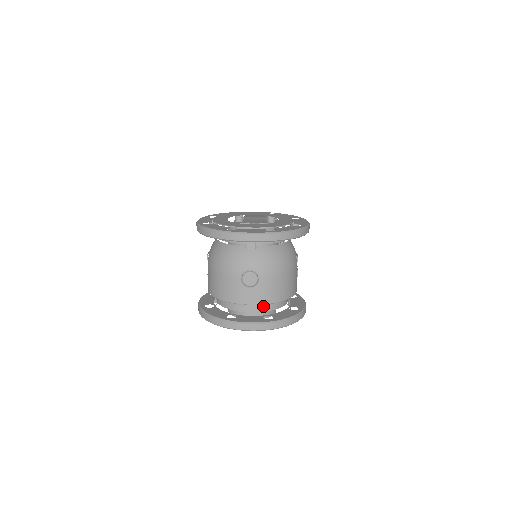
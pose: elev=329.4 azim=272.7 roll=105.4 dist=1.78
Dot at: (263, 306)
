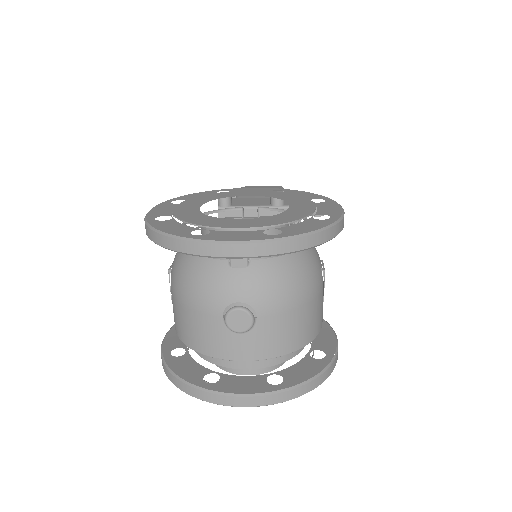
Dot at: occluded
